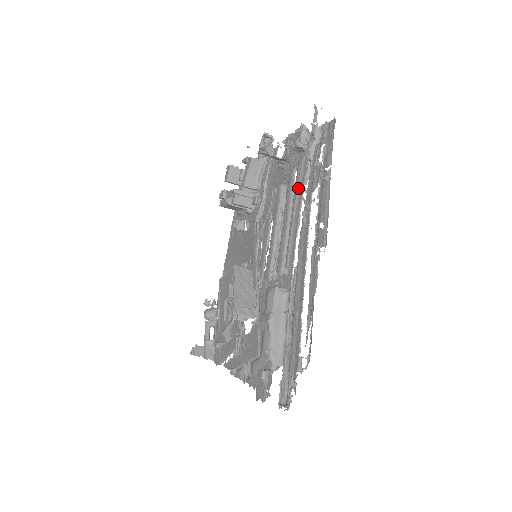
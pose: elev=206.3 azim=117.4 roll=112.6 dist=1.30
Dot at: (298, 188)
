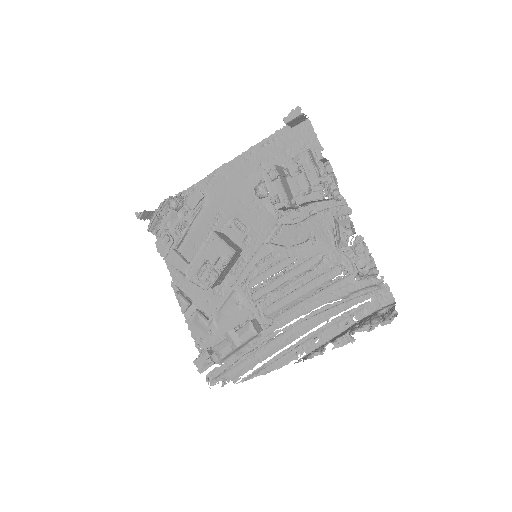
Dot at: (329, 294)
